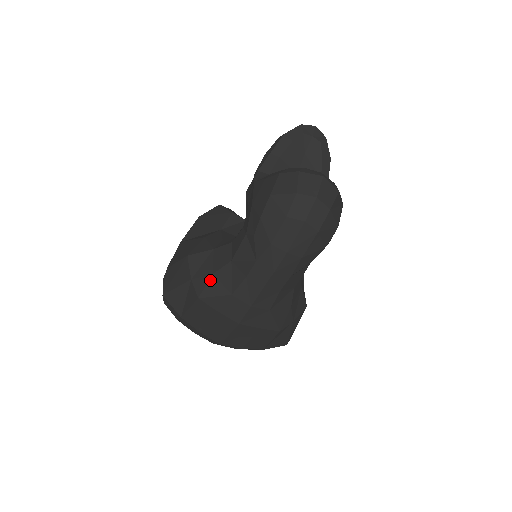
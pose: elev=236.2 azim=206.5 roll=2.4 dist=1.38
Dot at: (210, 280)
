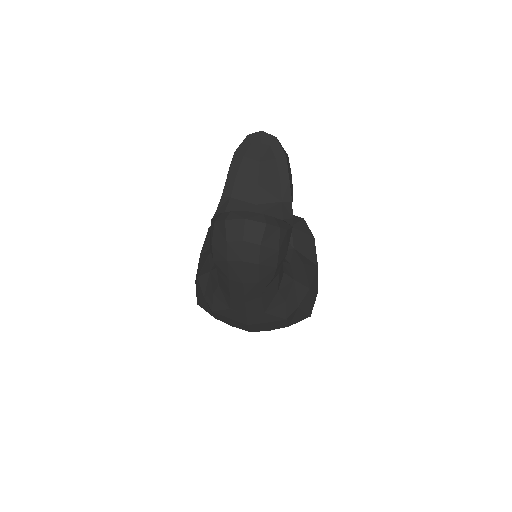
Dot at: (213, 299)
